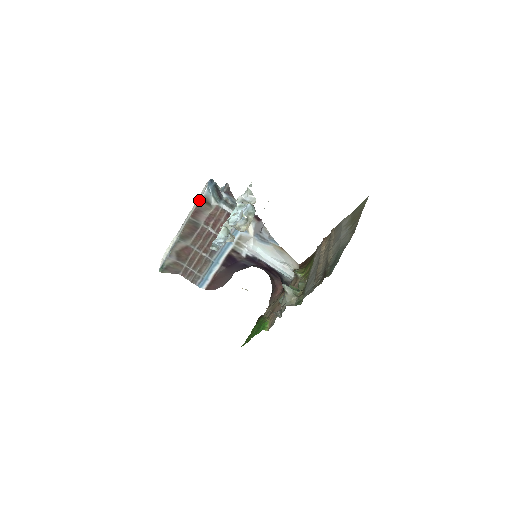
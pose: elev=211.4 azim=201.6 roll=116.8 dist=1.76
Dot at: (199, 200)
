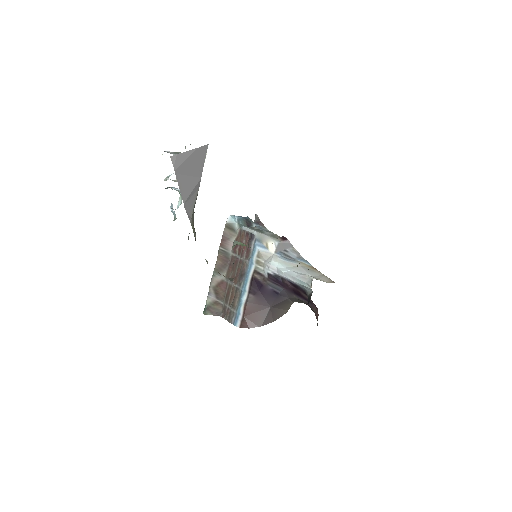
Dot at: (225, 228)
